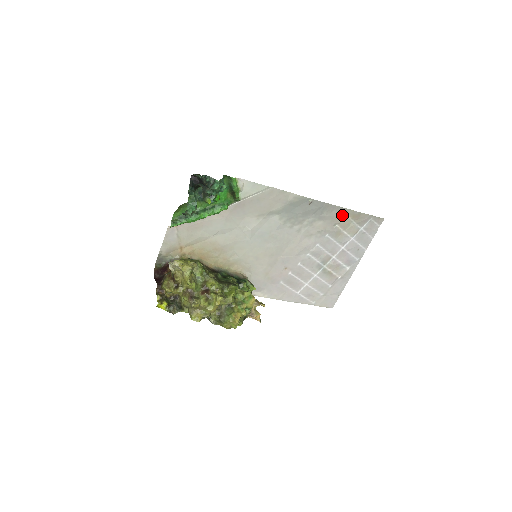
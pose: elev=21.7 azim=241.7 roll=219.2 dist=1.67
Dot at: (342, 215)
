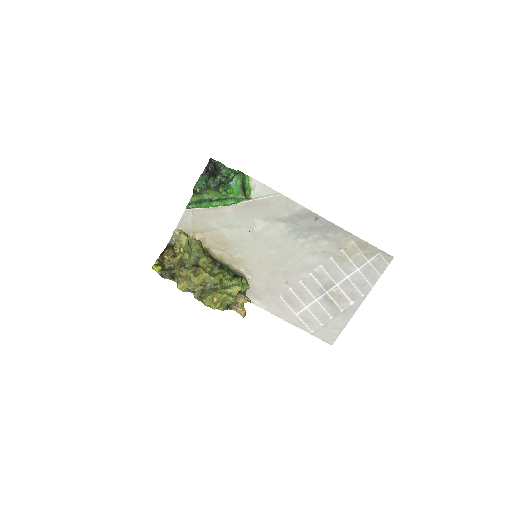
Dot at: (348, 240)
